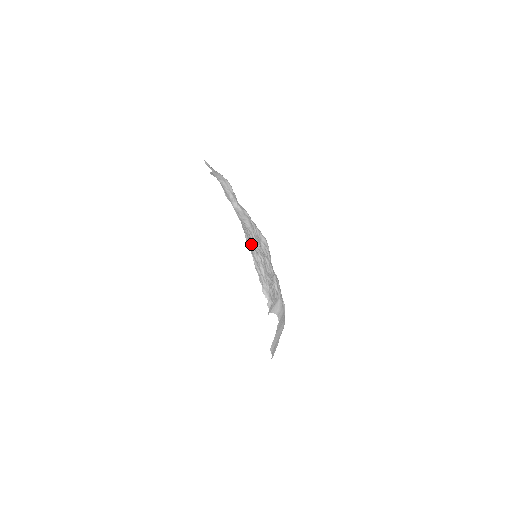
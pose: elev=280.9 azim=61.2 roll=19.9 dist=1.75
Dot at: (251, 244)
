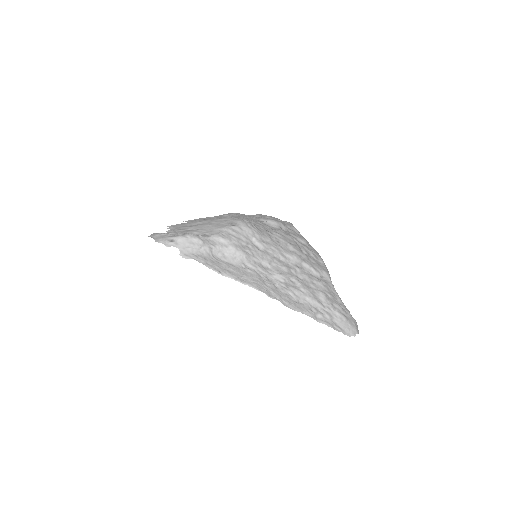
Dot at: (274, 285)
